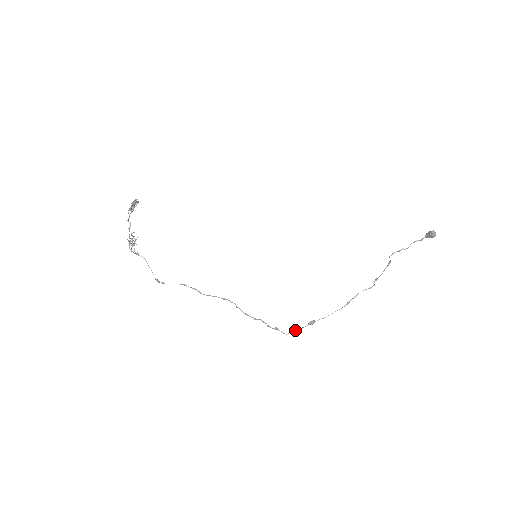
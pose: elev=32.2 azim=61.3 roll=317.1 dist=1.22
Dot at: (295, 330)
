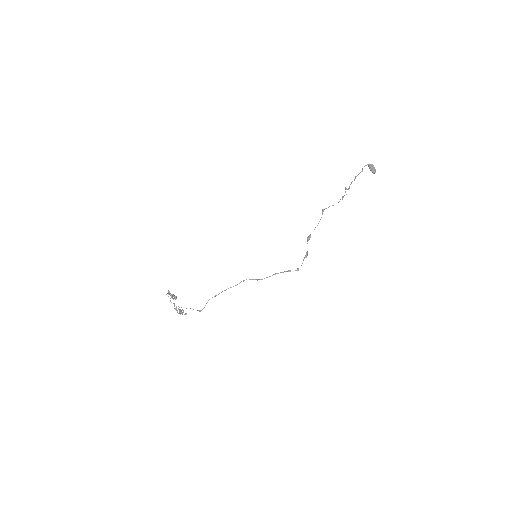
Dot at: (306, 254)
